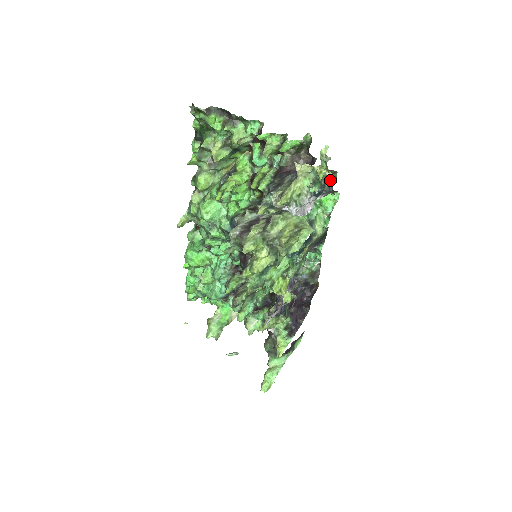
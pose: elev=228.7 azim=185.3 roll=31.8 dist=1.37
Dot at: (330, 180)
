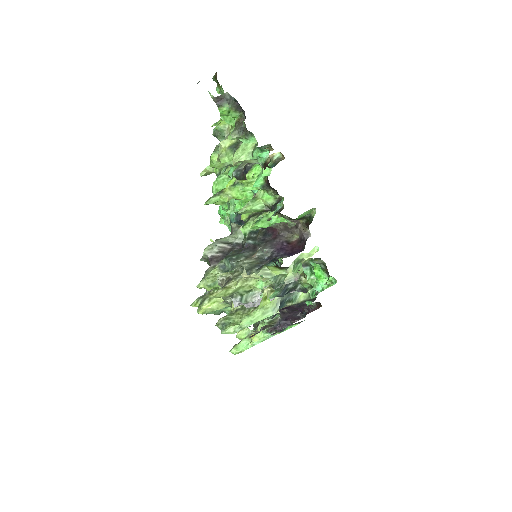
Dot at: (305, 285)
